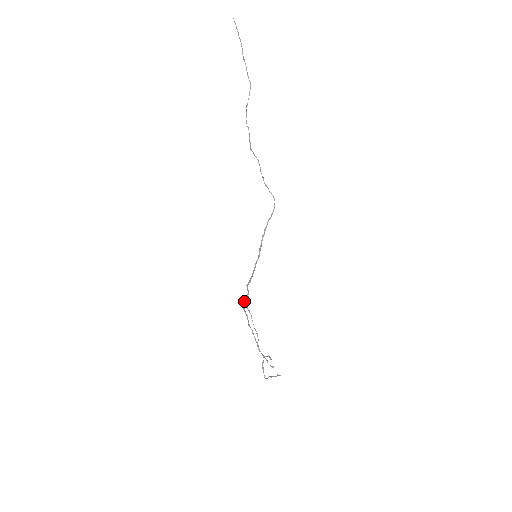
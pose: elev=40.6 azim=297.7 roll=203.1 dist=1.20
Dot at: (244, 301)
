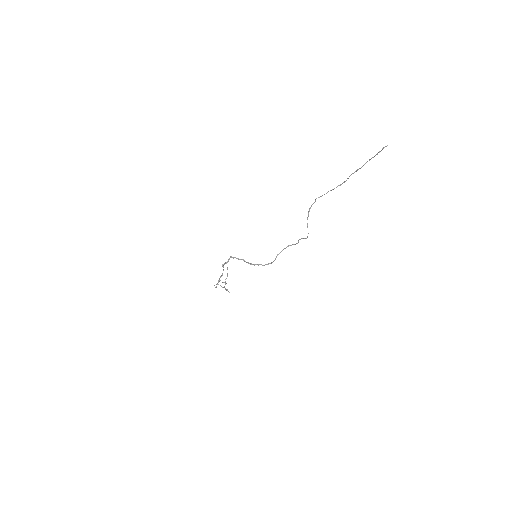
Dot at: occluded
